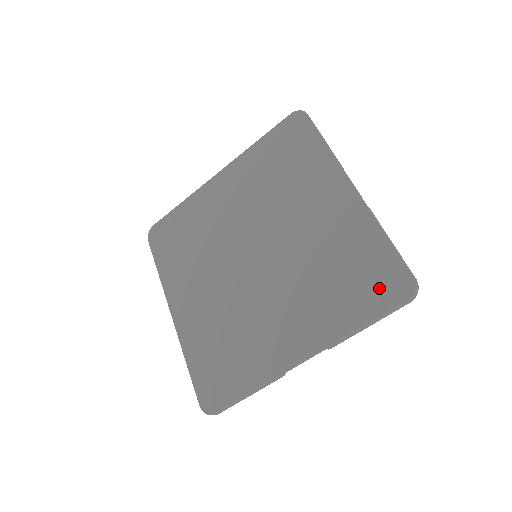
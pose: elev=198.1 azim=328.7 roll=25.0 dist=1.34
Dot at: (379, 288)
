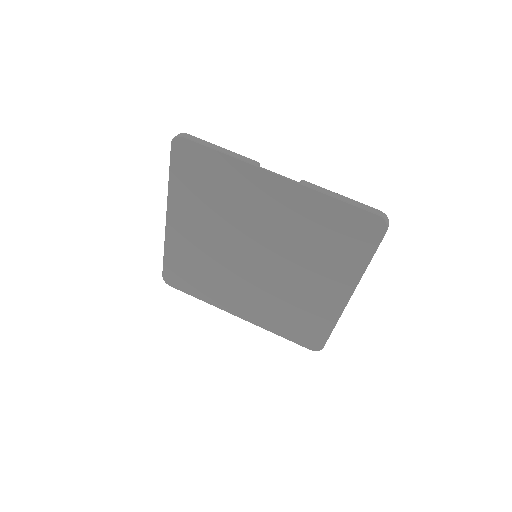
Dot at: (304, 337)
